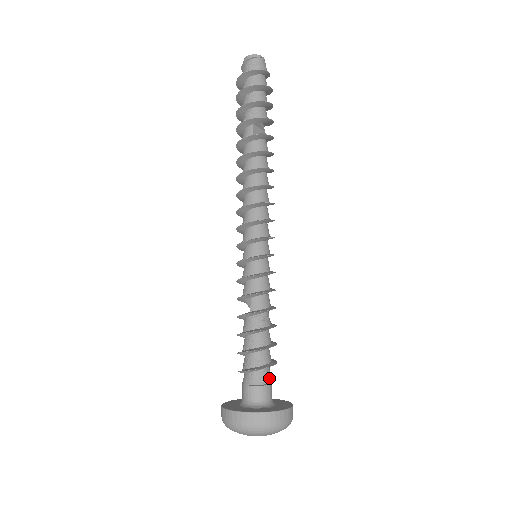
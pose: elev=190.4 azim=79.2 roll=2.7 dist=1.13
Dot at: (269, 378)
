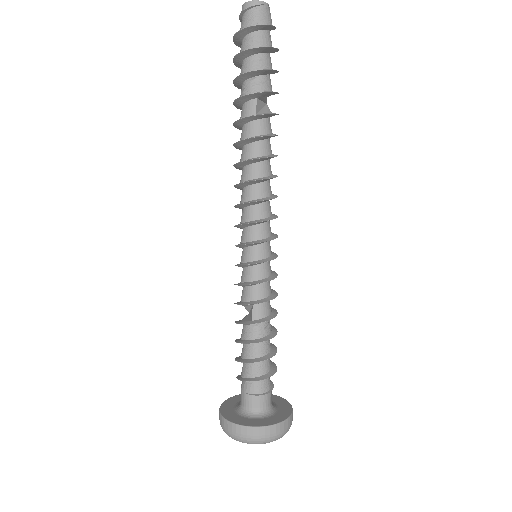
Dot at: (270, 384)
